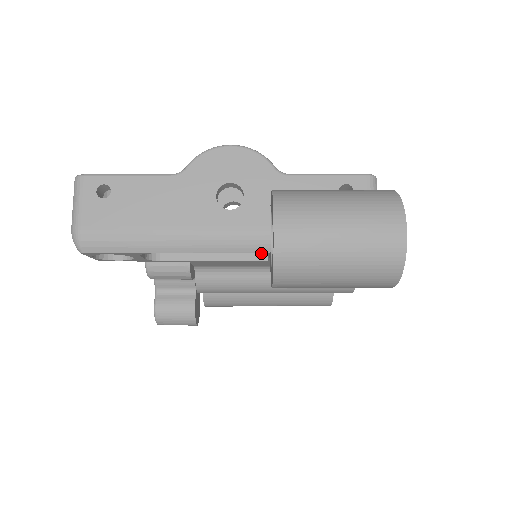
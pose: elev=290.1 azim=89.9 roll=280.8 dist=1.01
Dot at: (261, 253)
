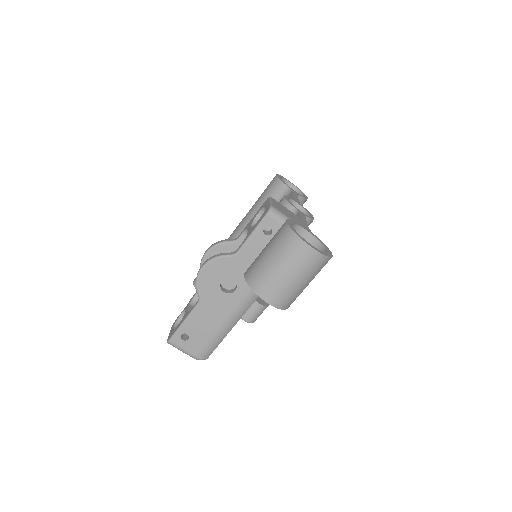
Dot at: occluded
